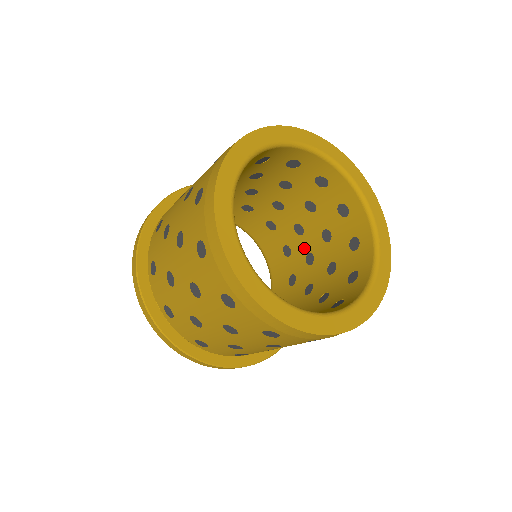
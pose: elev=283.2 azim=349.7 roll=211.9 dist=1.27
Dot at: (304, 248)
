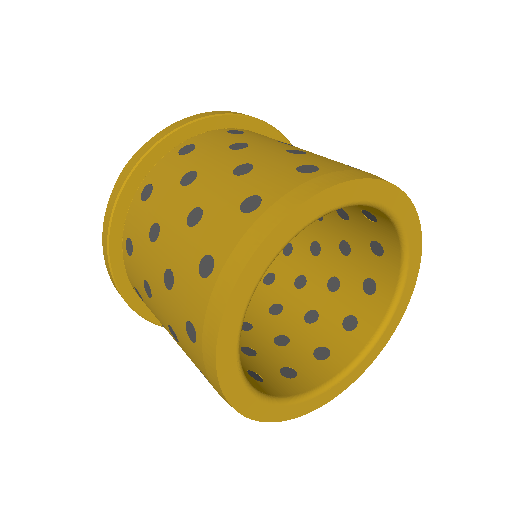
Dot at: (284, 297)
